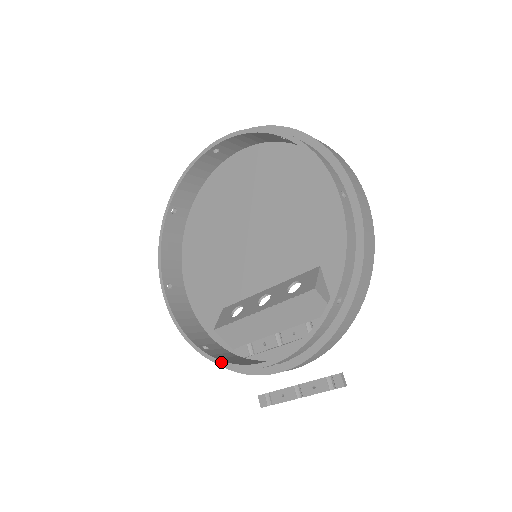
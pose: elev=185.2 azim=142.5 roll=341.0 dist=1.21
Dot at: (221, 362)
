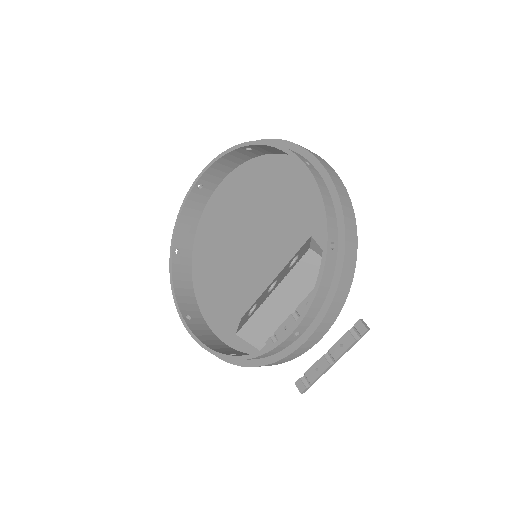
Dot at: (249, 356)
